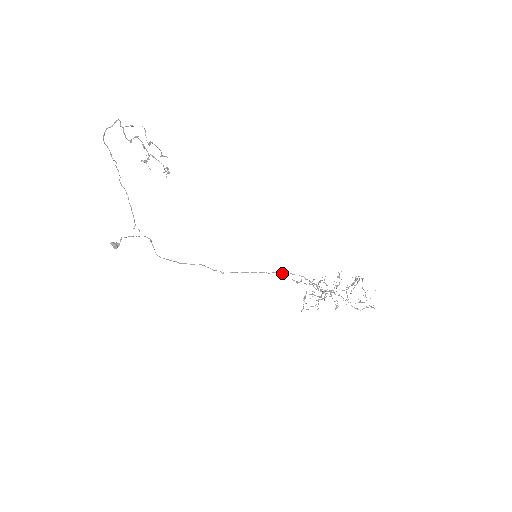
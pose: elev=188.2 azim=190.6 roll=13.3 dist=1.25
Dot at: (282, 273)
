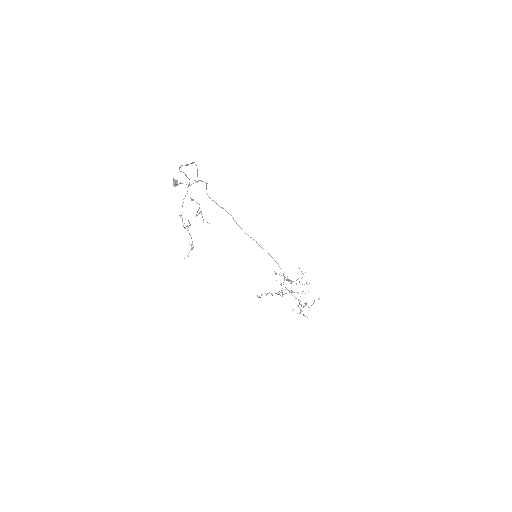
Dot at: occluded
